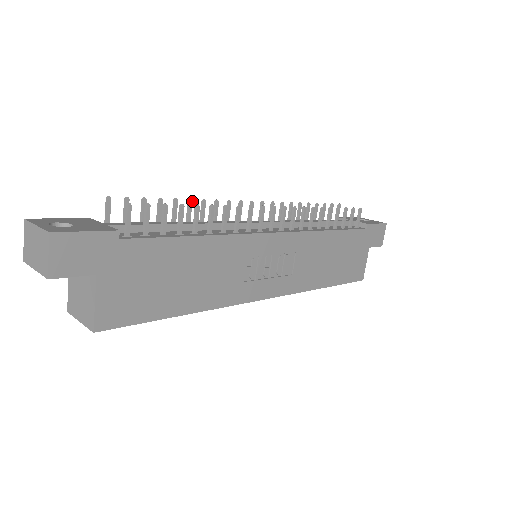
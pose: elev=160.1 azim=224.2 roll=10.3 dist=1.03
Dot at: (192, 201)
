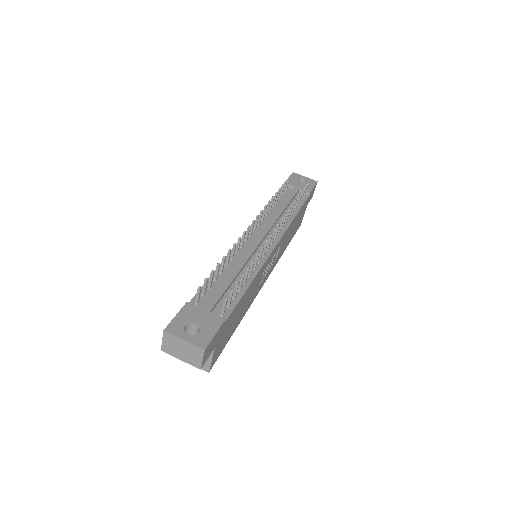
Dot at: occluded
